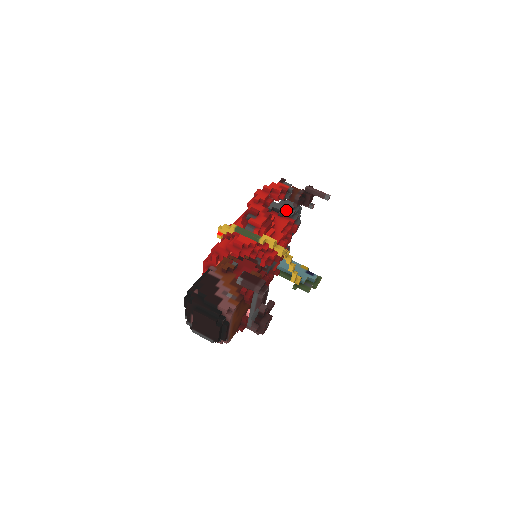
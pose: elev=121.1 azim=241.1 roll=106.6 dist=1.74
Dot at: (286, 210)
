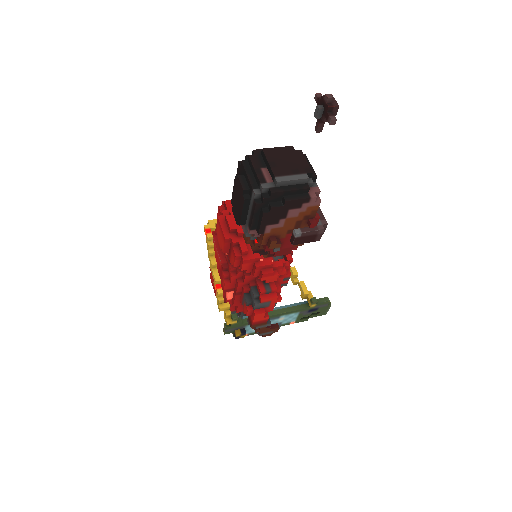
Dot at: occluded
